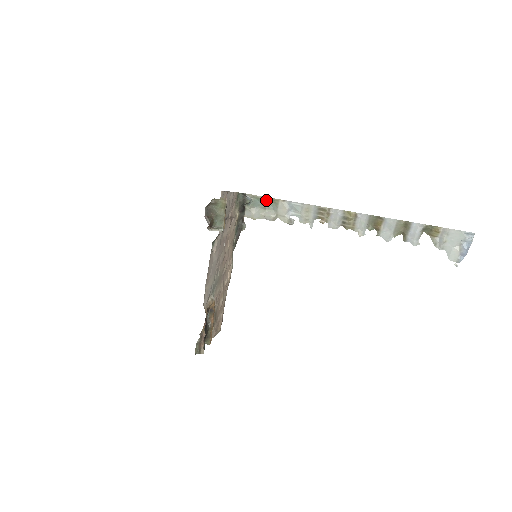
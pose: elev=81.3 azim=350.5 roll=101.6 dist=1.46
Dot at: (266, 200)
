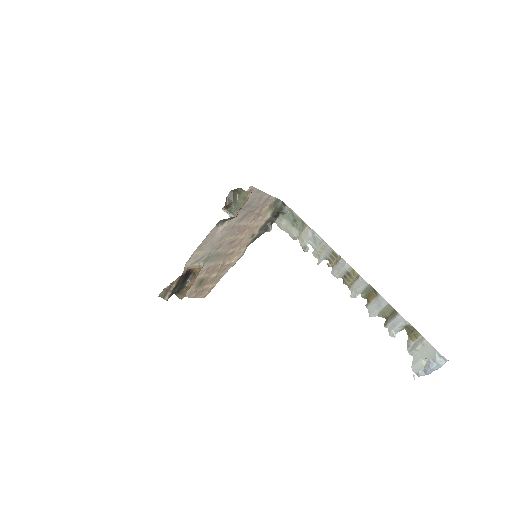
Dot at: (298, 219)
